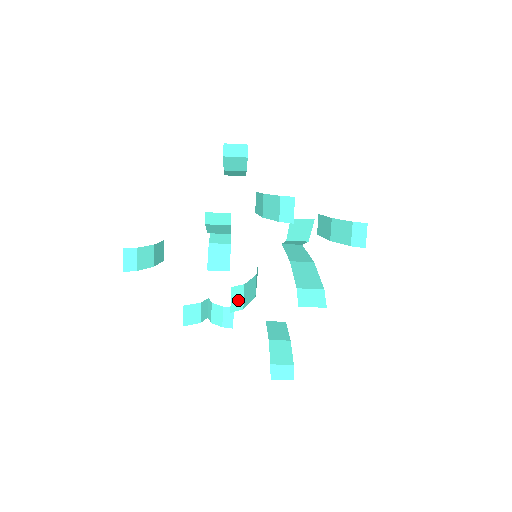
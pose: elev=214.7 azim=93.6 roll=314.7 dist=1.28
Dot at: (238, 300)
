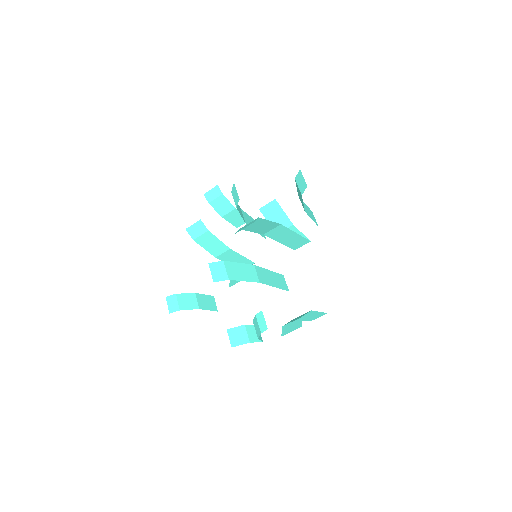
Dot at: (220, 273)
